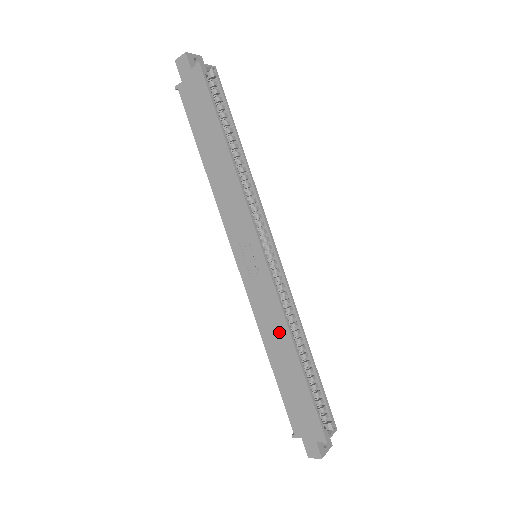
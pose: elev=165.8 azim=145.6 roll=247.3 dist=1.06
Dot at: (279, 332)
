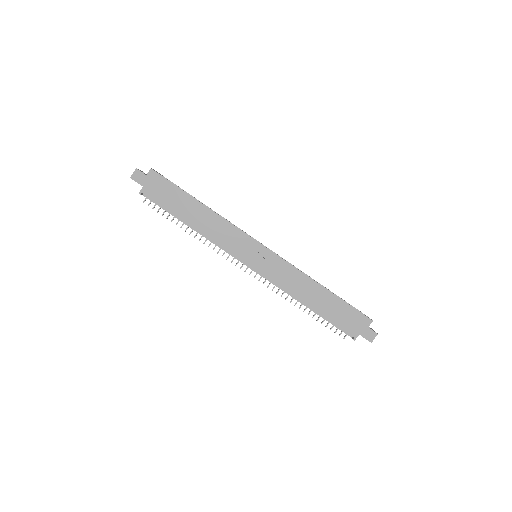
Dot at: (303, 283)
